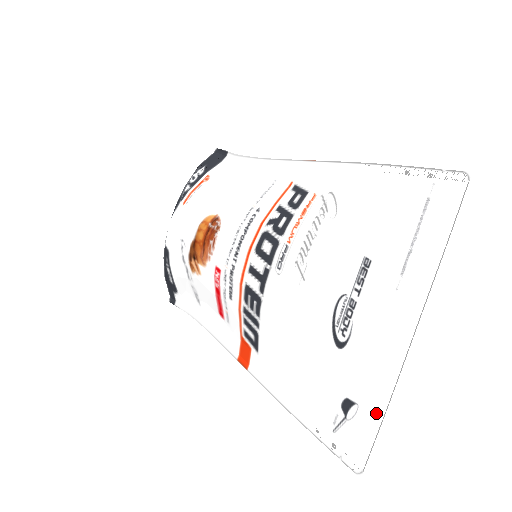
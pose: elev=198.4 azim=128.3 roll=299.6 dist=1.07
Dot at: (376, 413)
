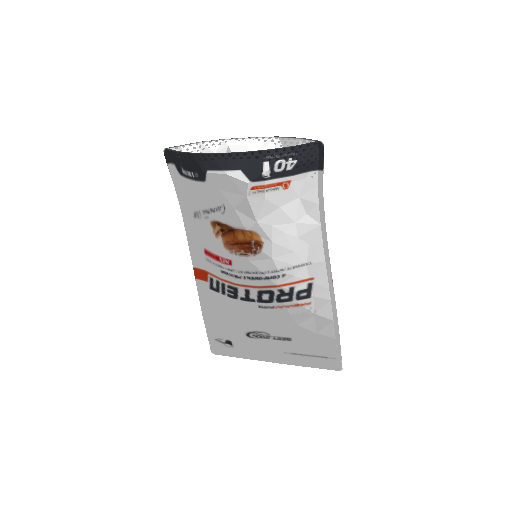
Dot at: (236, 355)
